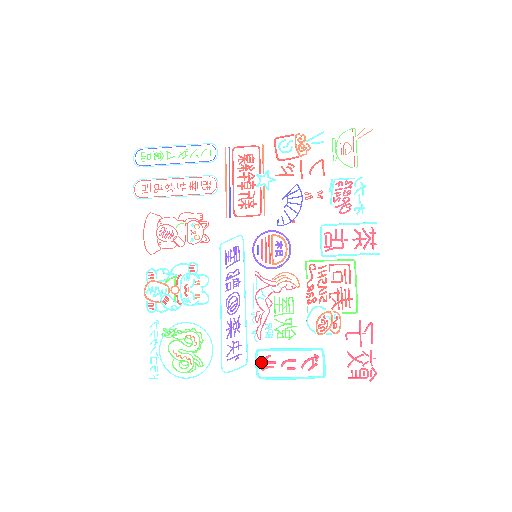
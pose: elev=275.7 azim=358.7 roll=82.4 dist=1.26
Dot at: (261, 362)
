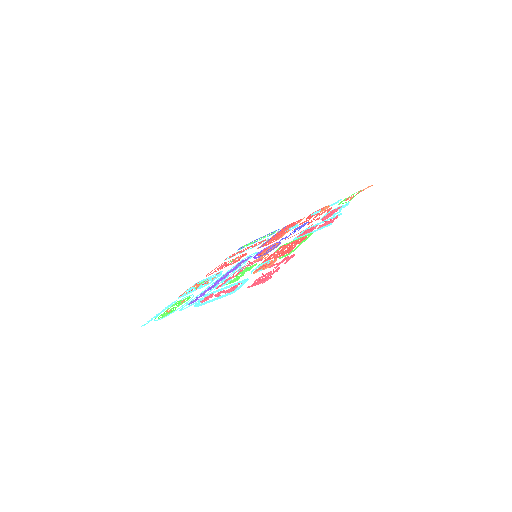
Dot at: occluded
